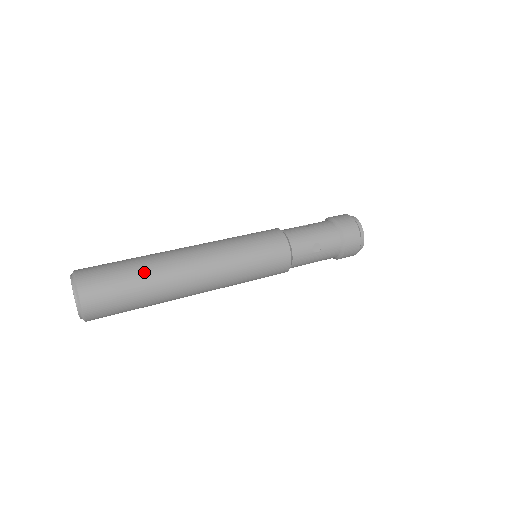
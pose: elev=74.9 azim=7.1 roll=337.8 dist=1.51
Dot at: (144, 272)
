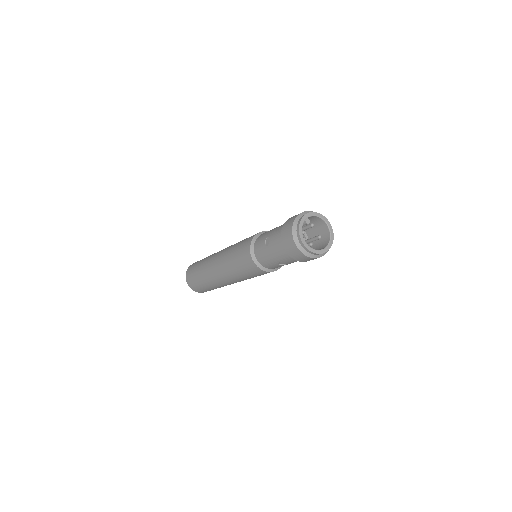
Dot at: (205, 283)
